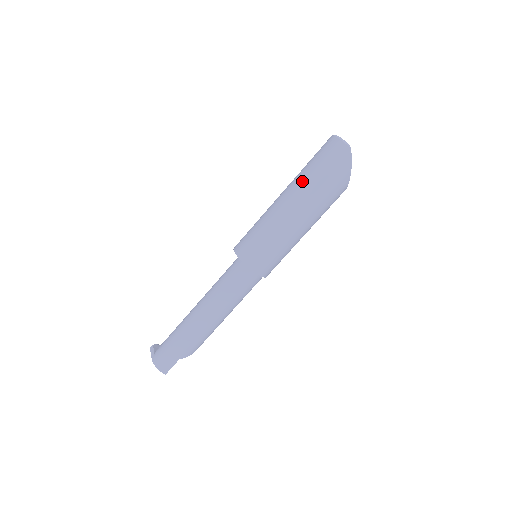
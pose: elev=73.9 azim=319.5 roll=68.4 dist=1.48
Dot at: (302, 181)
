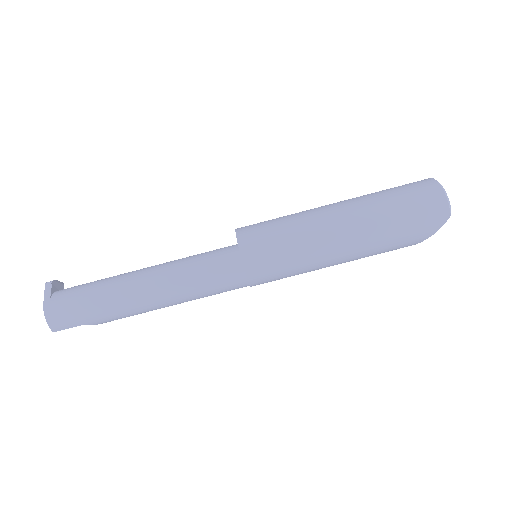
Dot at: (373, 213)
